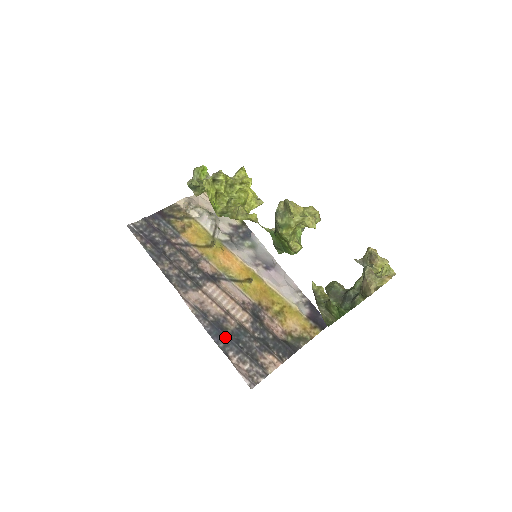
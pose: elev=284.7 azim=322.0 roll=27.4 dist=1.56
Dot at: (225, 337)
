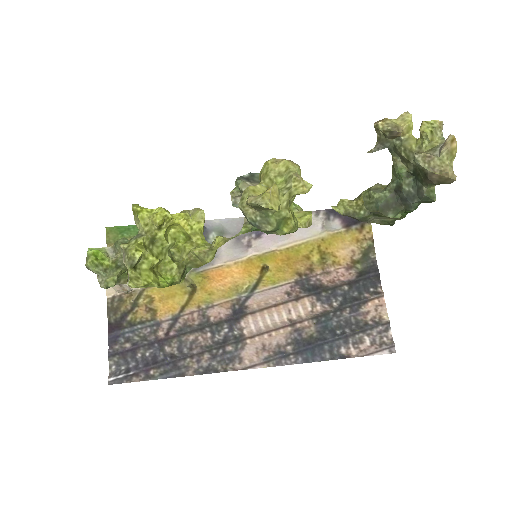
Dot at: (320, 345)
